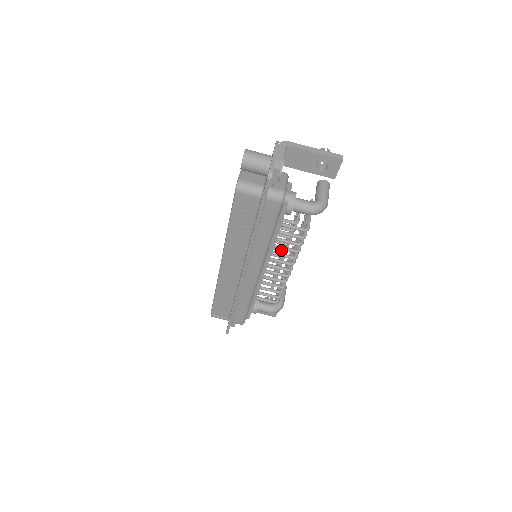
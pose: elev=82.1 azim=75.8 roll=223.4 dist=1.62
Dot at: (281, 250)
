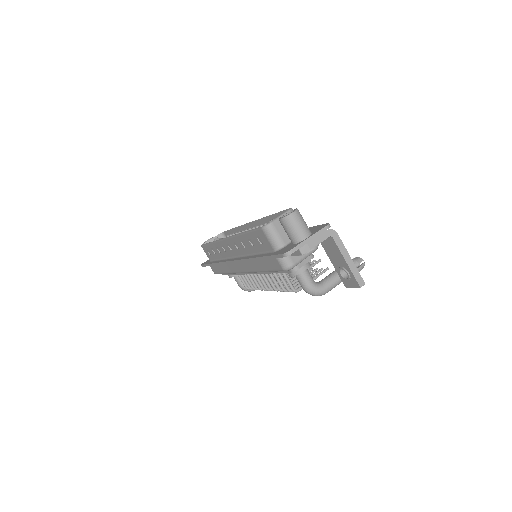
Dot at: occluded
